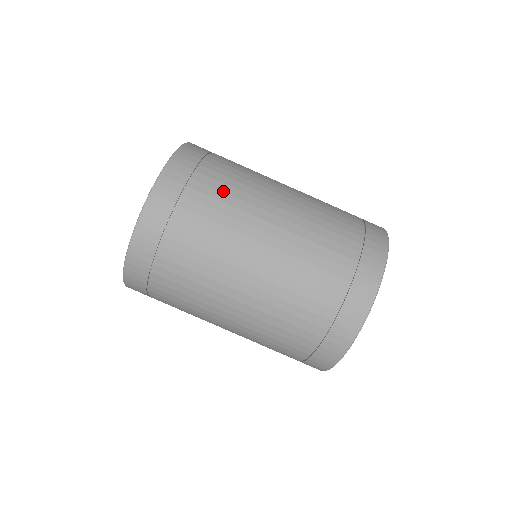
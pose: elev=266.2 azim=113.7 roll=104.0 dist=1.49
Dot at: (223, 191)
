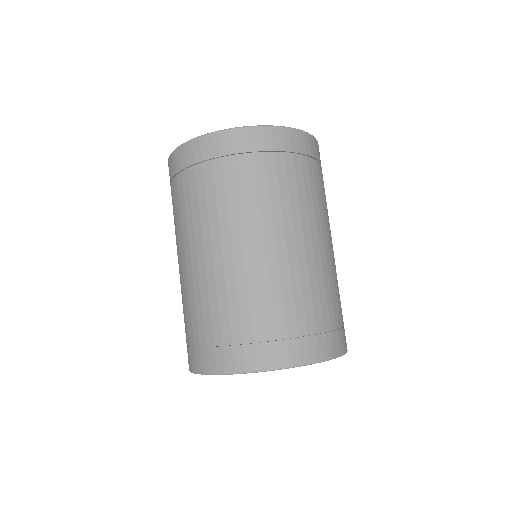
Dot at: (305, 186)
